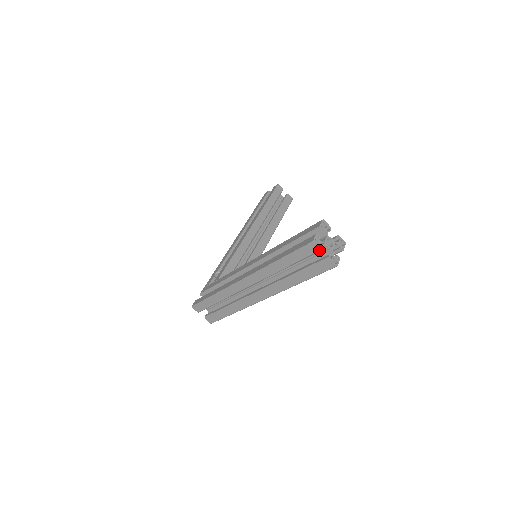
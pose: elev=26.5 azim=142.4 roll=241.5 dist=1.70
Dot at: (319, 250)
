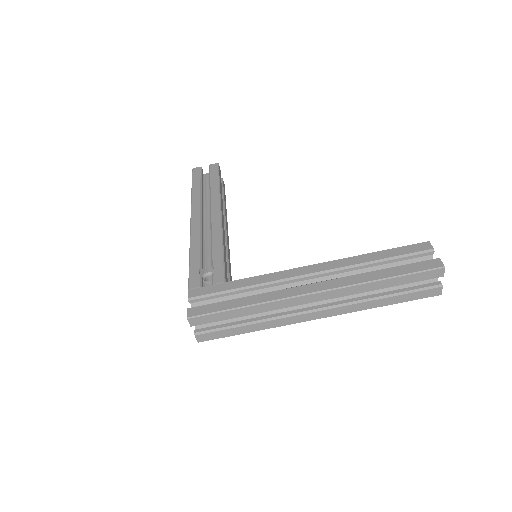
Dot at: (443, 276)
